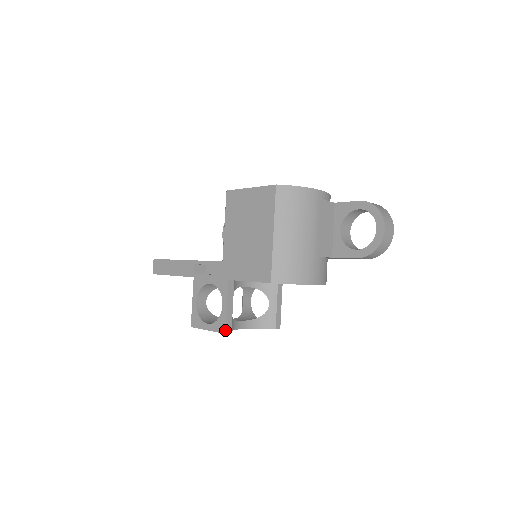
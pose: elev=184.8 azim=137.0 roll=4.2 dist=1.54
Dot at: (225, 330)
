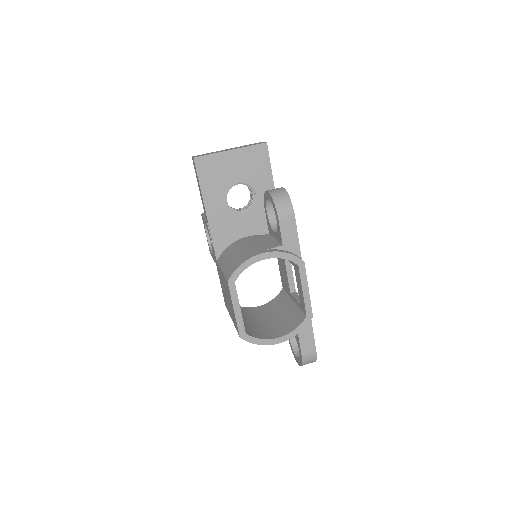
Dot at: (210, 253)
